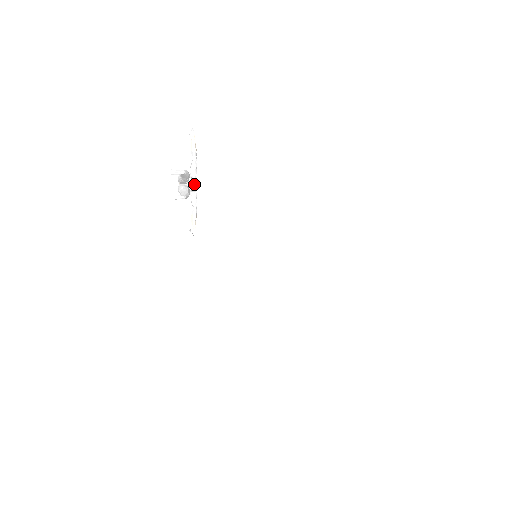
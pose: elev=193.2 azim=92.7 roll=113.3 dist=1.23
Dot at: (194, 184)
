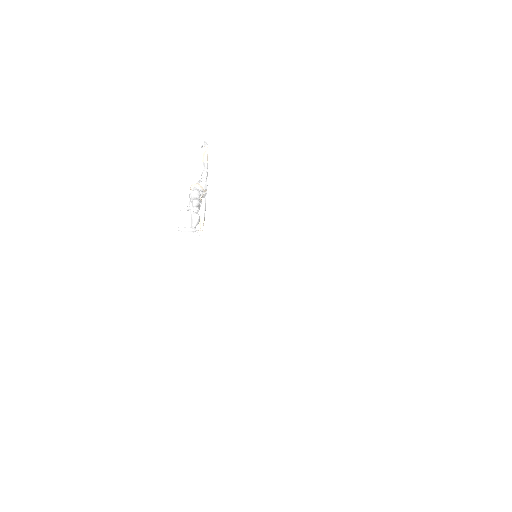
Dot at: (204, 192)
